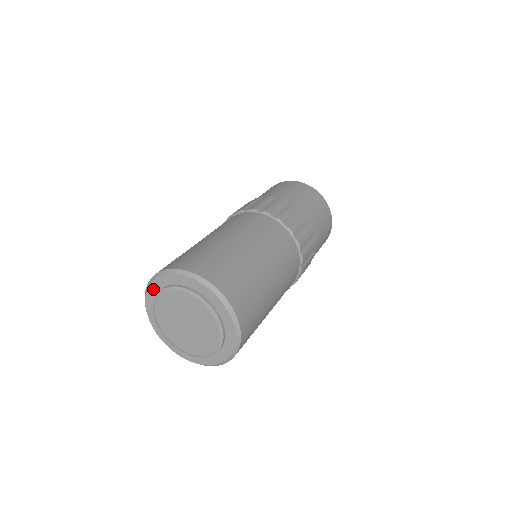
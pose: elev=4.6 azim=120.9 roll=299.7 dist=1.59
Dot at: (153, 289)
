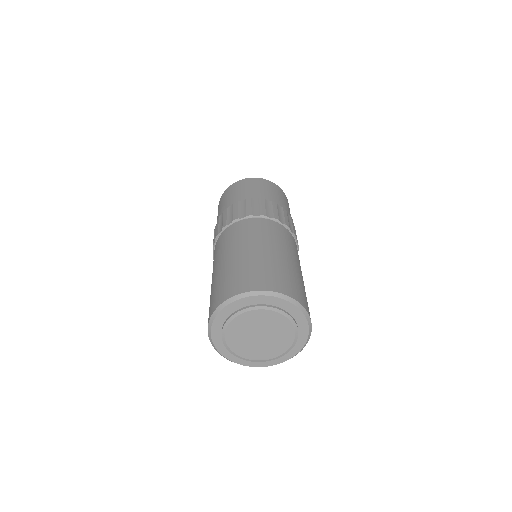
Dot at: (231, 308)
